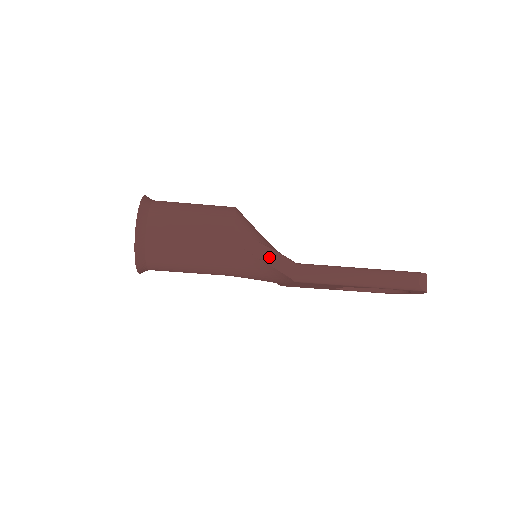
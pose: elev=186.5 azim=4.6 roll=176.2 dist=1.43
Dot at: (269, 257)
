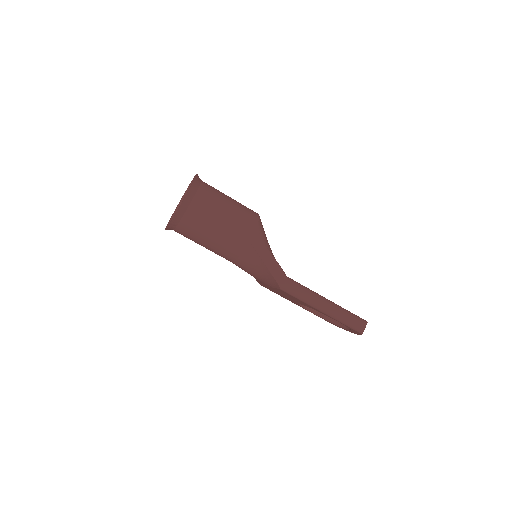
Dot at: (270, 263)
